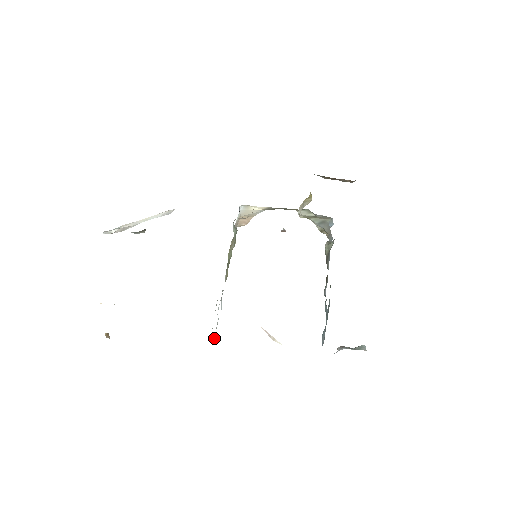
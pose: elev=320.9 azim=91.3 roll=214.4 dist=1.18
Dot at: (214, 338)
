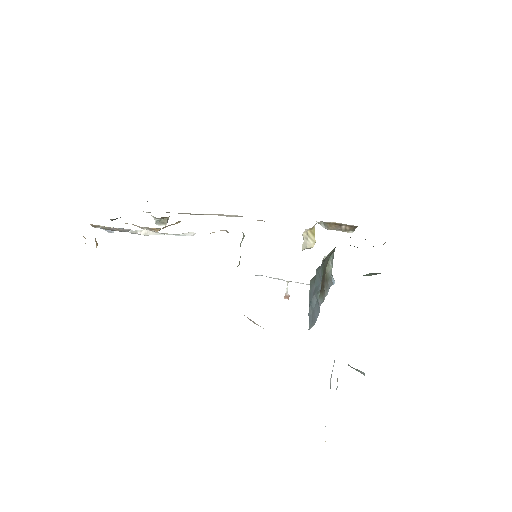
Dot at: occluded
